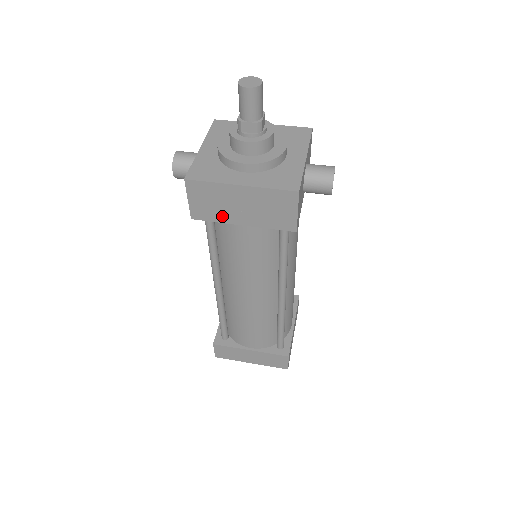
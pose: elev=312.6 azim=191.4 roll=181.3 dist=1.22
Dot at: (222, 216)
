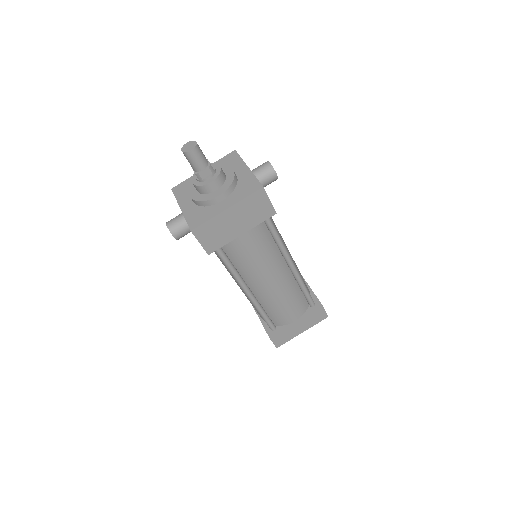
Dot at: (226, 238)
